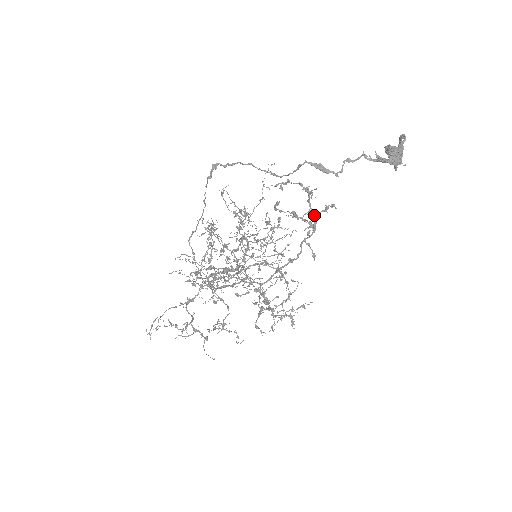
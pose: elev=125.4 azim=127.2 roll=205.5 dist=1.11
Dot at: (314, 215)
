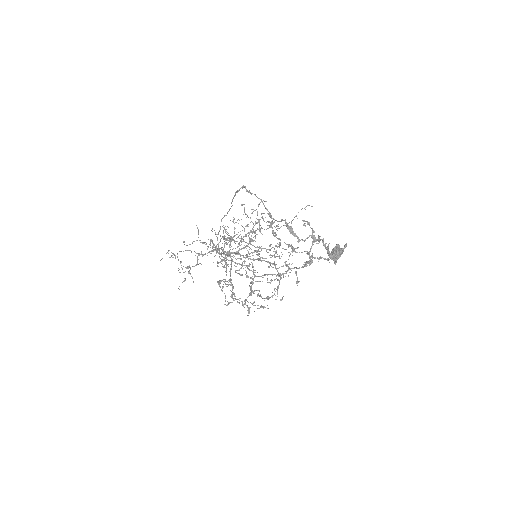
Dot at: (311, 257)
